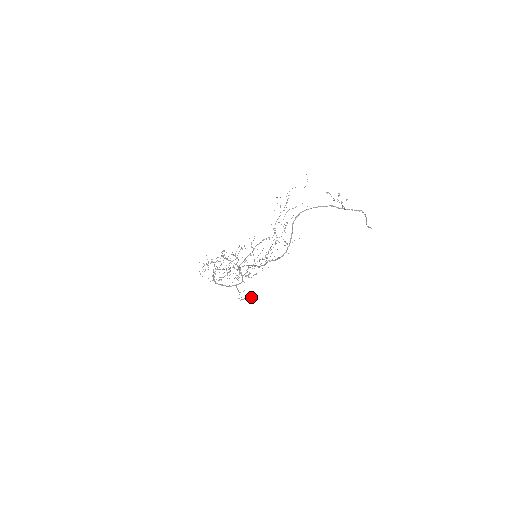
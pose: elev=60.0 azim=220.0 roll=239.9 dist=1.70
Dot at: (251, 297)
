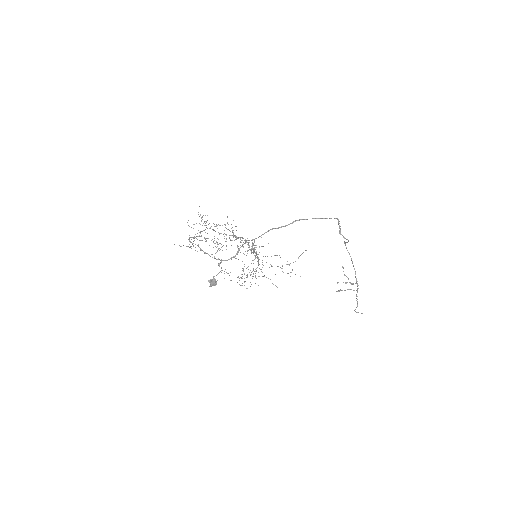
Dot at: (212, 284)
